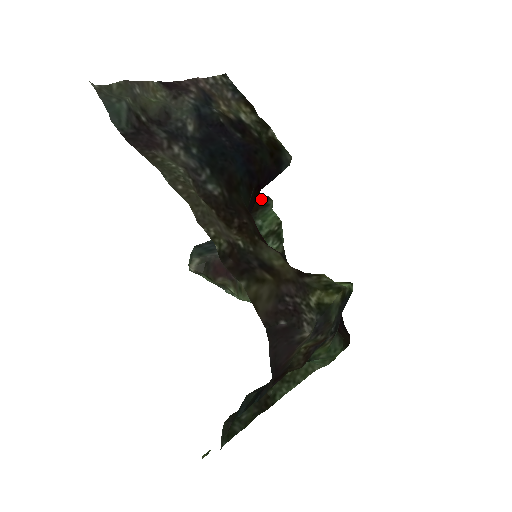
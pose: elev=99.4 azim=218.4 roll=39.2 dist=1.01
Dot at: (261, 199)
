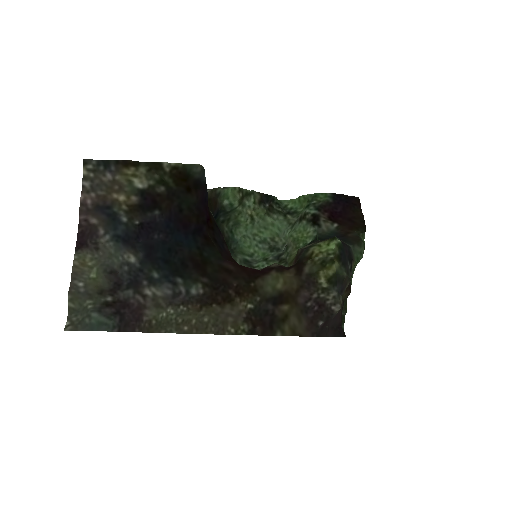
Dot at: (211, 196)
